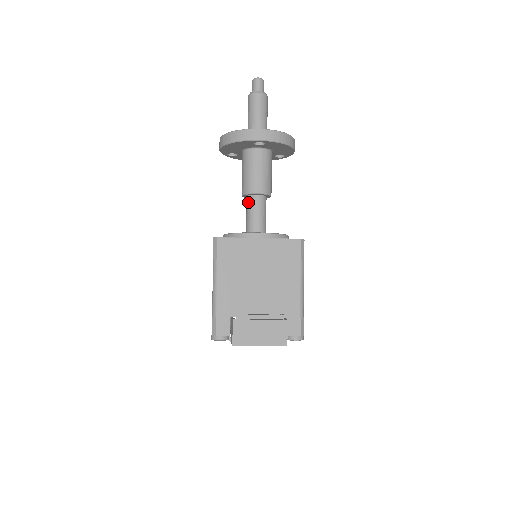
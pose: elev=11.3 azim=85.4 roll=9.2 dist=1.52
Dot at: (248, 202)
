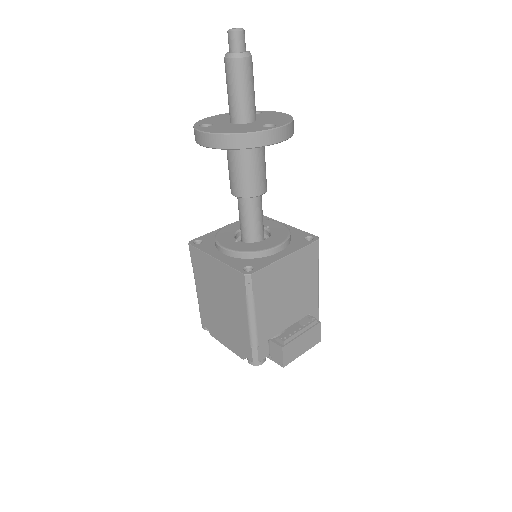
Dot at: (246, 204)
